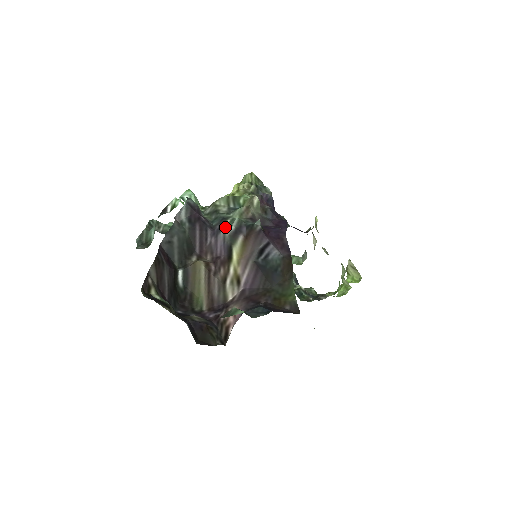
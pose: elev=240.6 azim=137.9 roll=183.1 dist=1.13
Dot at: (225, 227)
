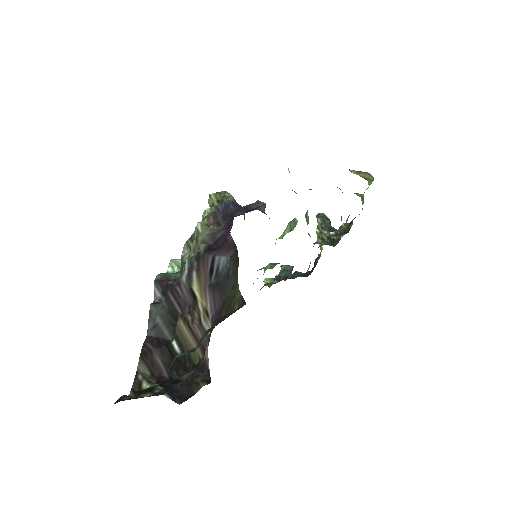
Dot at: (181, 276)
